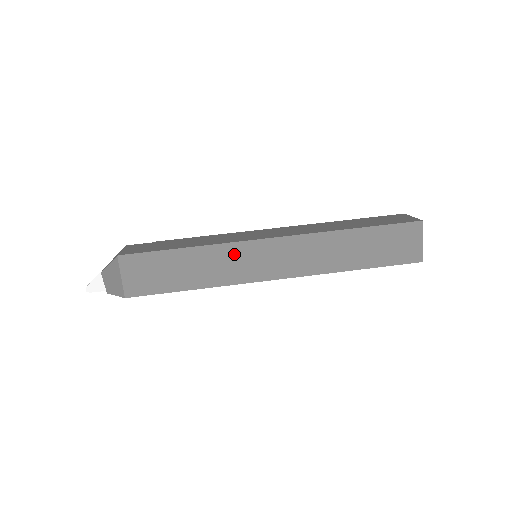
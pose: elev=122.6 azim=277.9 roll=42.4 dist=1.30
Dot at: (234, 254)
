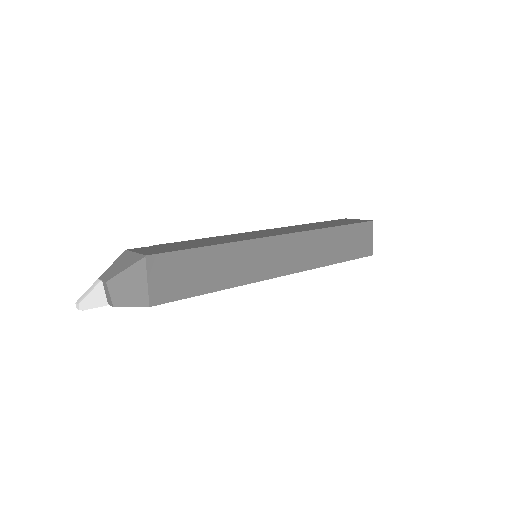
Dot at: (252, 251)
